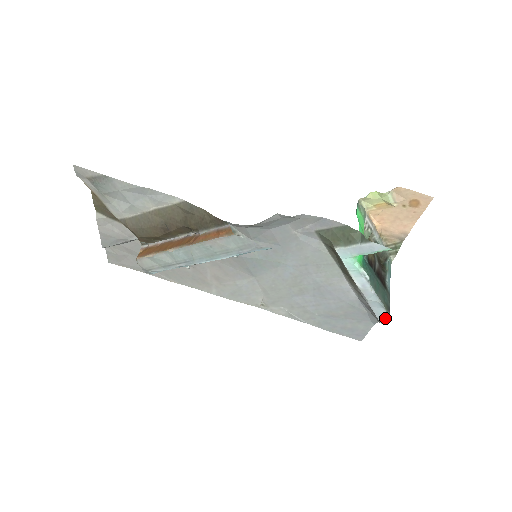
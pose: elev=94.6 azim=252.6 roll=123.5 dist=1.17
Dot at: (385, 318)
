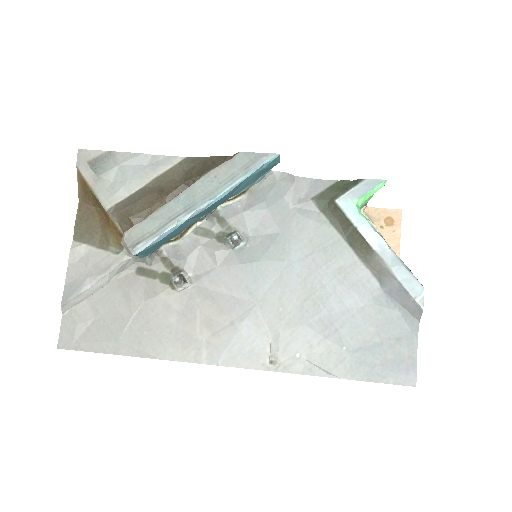
Dot at: (422, 295)
